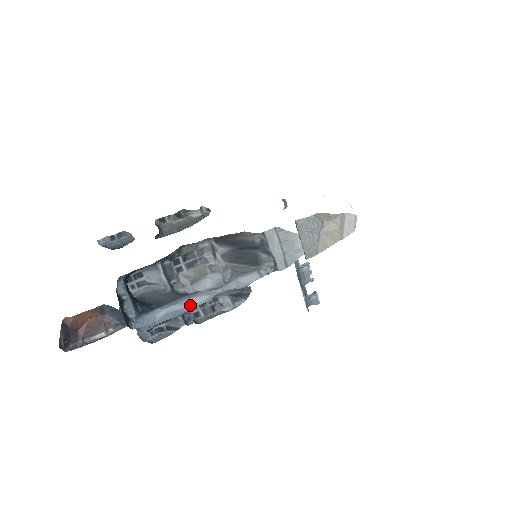
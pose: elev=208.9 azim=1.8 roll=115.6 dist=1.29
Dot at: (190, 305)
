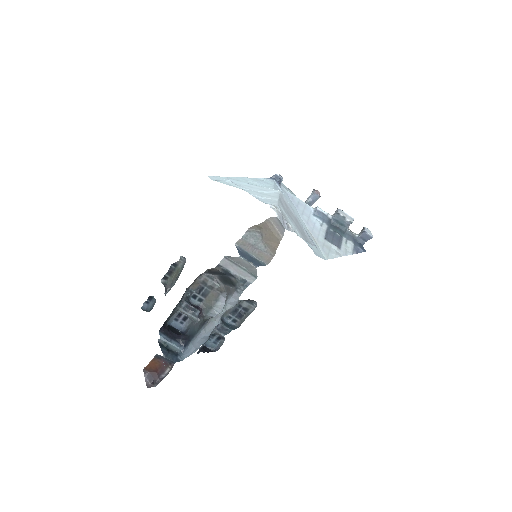
Dot at: (208, 331)
